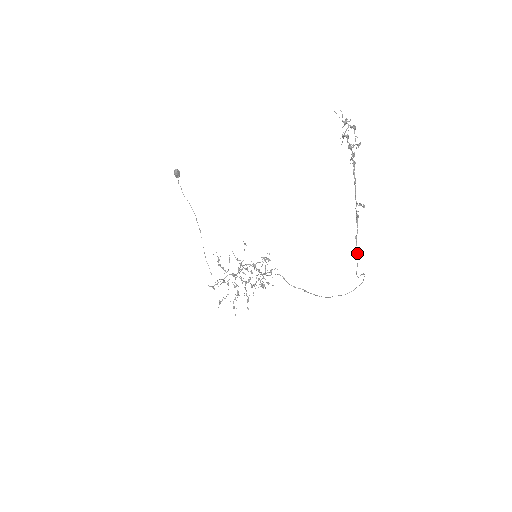
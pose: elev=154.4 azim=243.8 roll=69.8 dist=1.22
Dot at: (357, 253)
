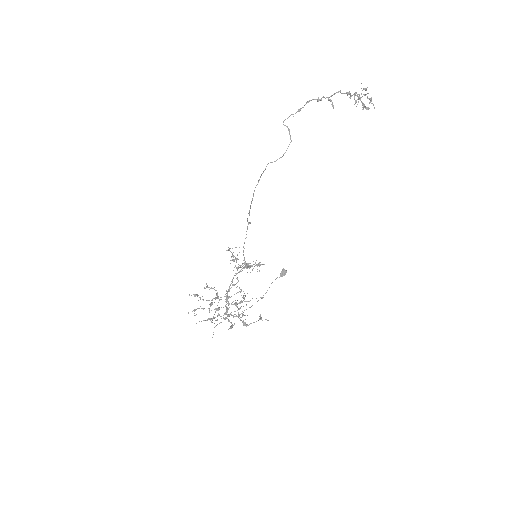
Dot at: (299, 110)
